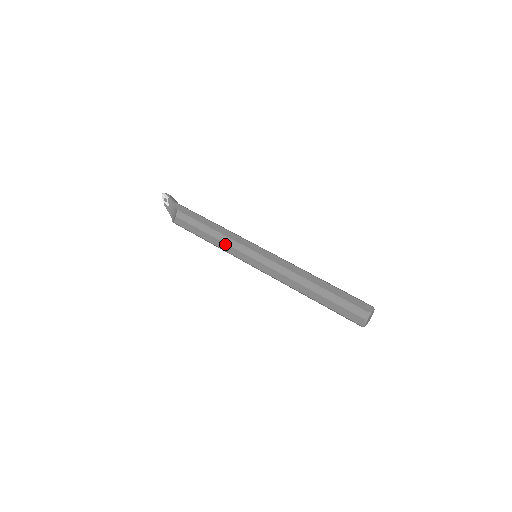
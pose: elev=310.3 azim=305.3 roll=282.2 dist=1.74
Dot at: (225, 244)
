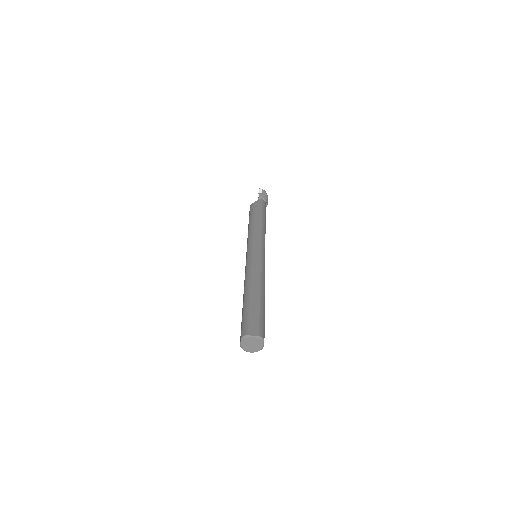
Dot at: (248, 236)
